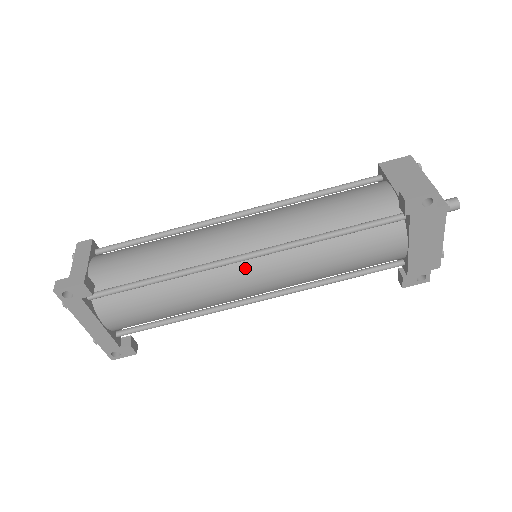
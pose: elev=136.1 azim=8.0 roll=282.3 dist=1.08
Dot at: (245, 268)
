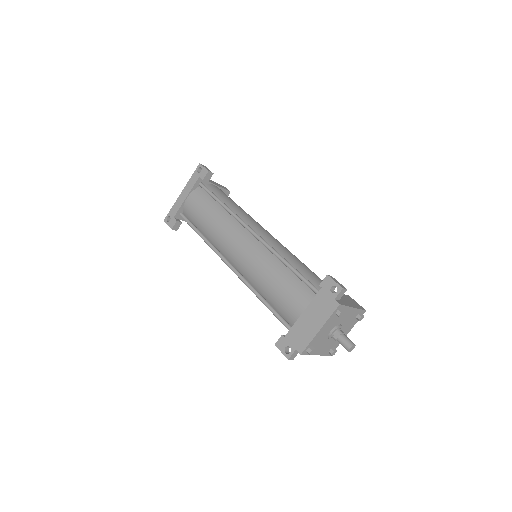
Dot at: (246, 237)
